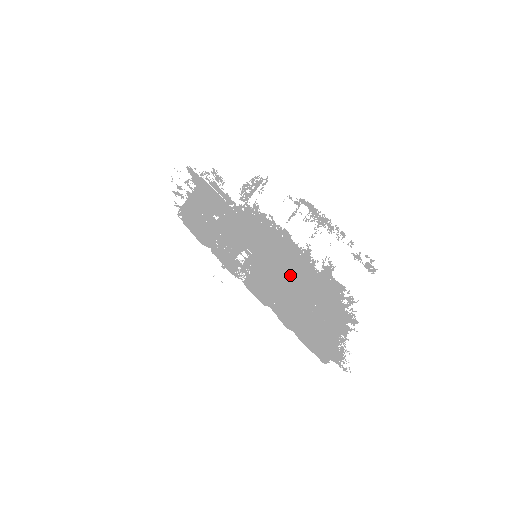
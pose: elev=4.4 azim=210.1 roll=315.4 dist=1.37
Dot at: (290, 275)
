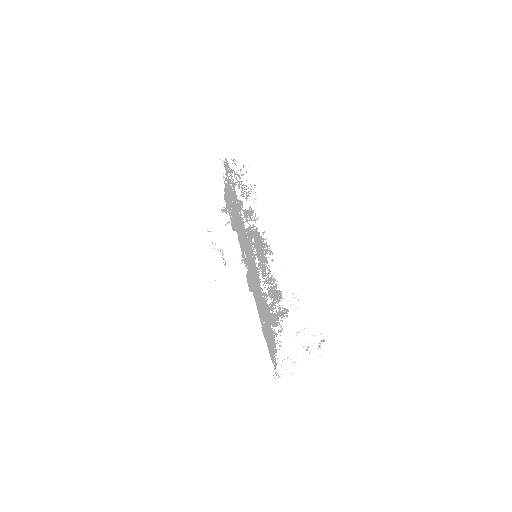
Dot at: (257, 289)
